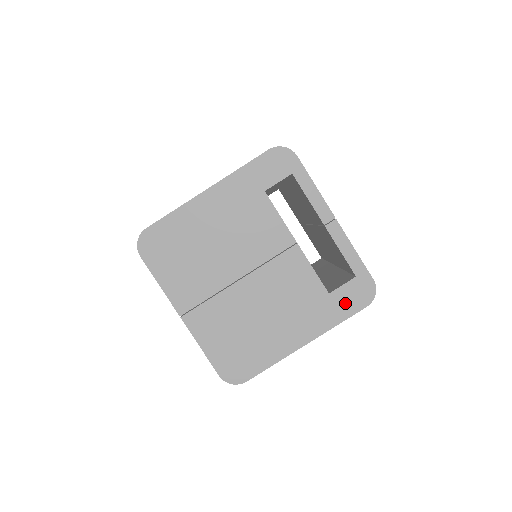
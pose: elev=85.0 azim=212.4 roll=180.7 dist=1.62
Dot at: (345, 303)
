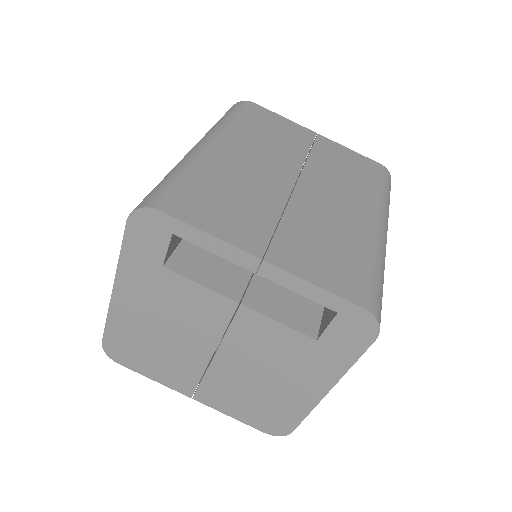
Dot at: (344, 344)
